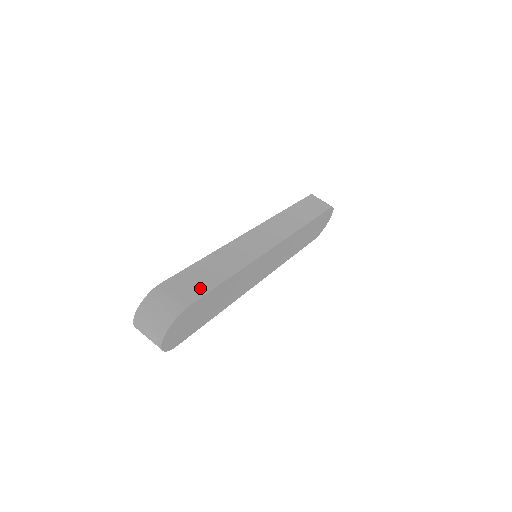
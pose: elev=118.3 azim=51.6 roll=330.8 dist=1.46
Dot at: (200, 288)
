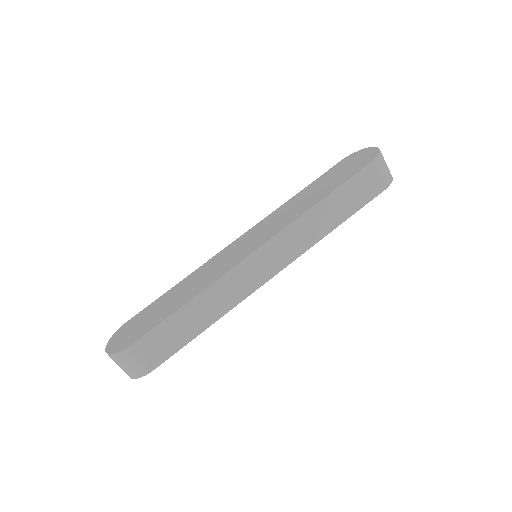
Dot at: (169, 348)
